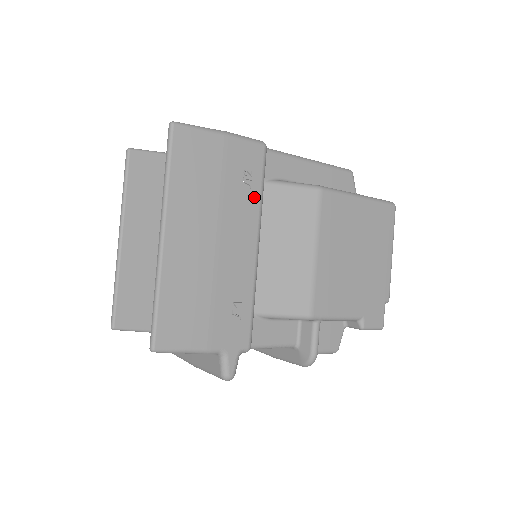
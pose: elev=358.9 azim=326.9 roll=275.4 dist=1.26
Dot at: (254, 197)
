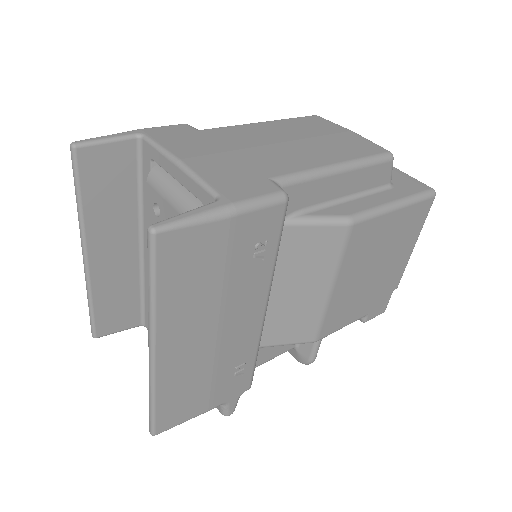
Dot at: (266, 266)
